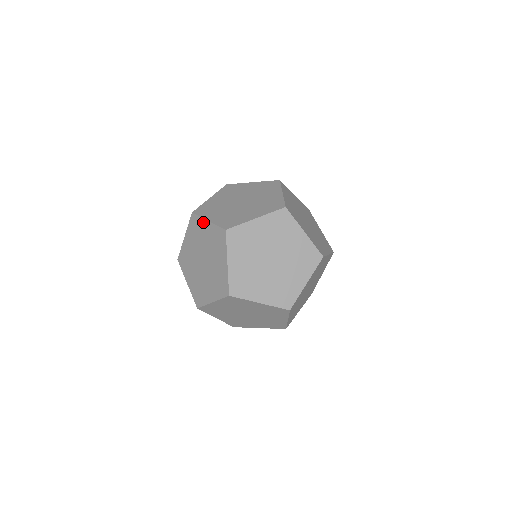
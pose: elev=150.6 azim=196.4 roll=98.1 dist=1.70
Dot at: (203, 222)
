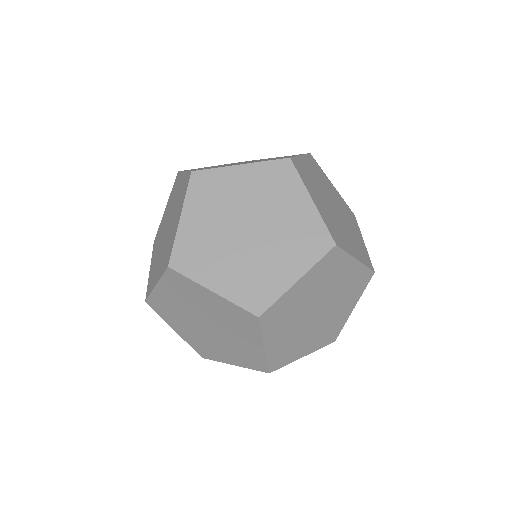
Dot at: occluded
